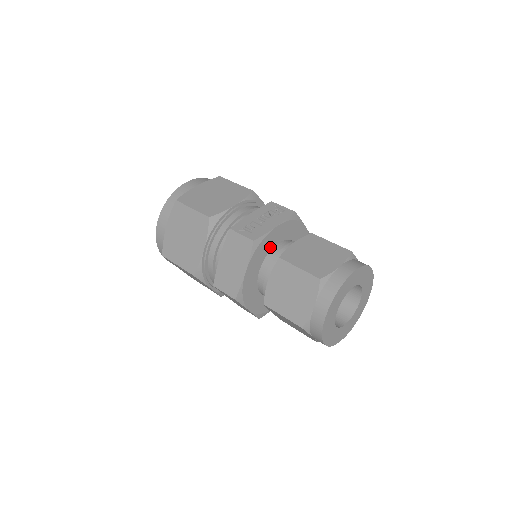
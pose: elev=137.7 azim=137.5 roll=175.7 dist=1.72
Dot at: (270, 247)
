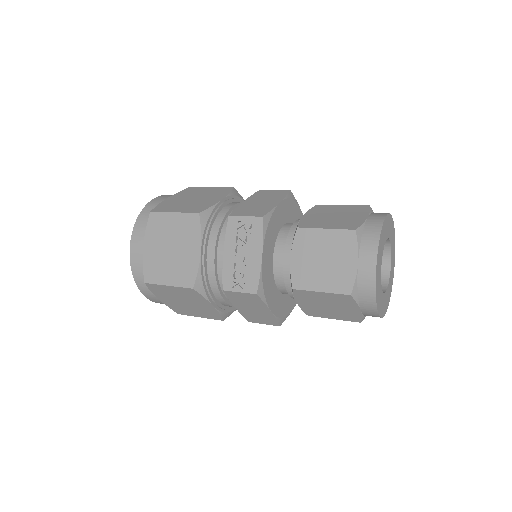
Dot at: (270, 269)
